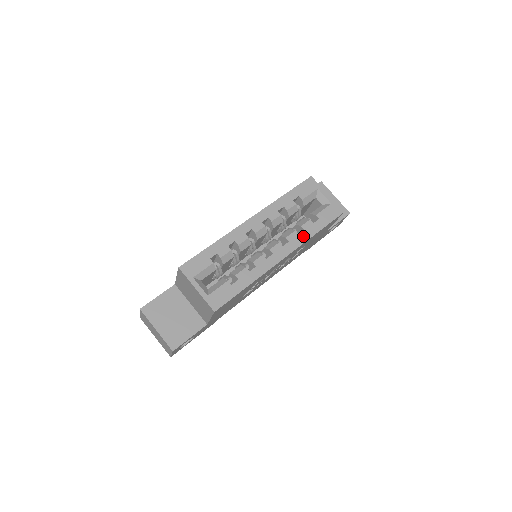
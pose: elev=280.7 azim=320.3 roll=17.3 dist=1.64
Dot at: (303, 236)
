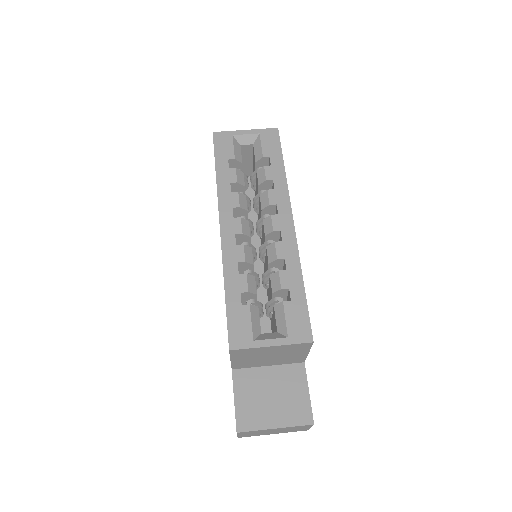
Dot at: (279, 186)
